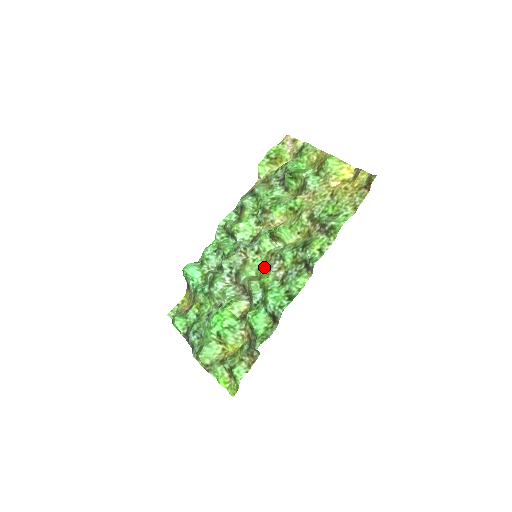
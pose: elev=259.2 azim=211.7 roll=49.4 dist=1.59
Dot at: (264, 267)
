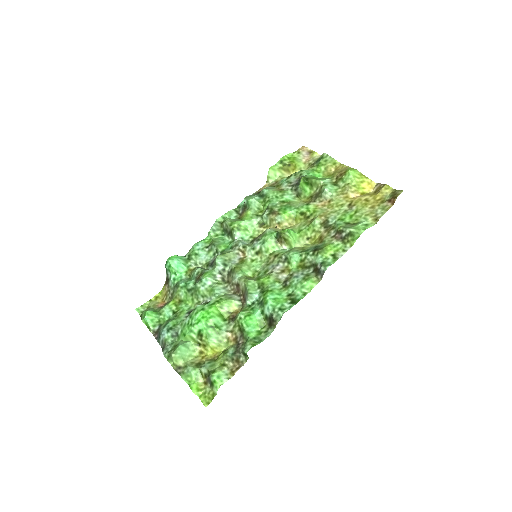
Dot at: (264, 268)
